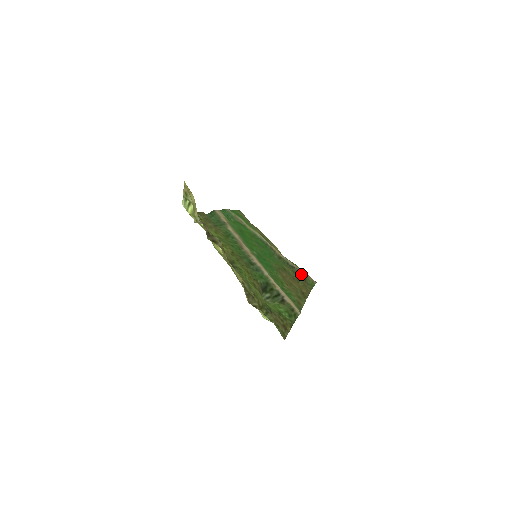
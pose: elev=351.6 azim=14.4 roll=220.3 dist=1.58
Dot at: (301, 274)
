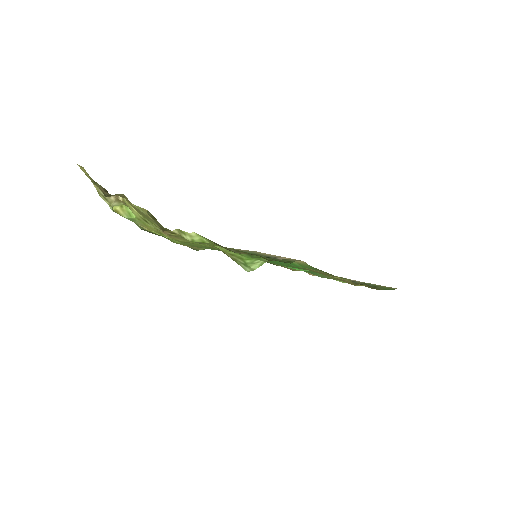
Dot at: occluded
